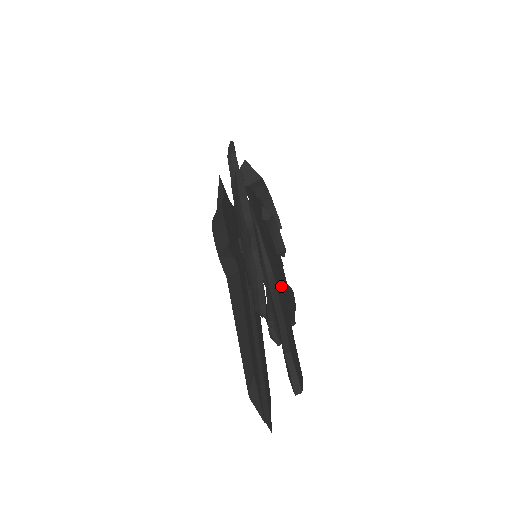
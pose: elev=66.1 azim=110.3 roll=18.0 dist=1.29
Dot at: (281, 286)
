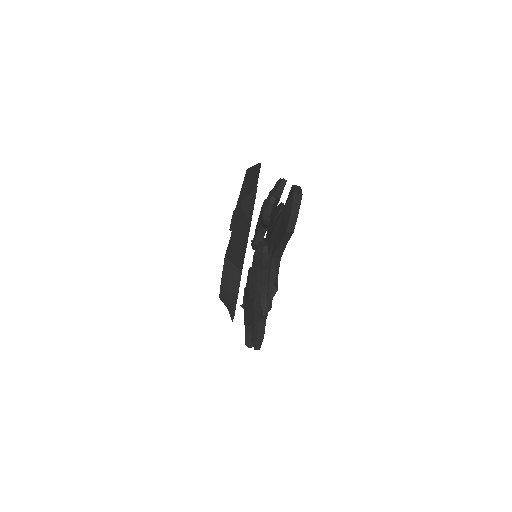
Dot at: occluded
